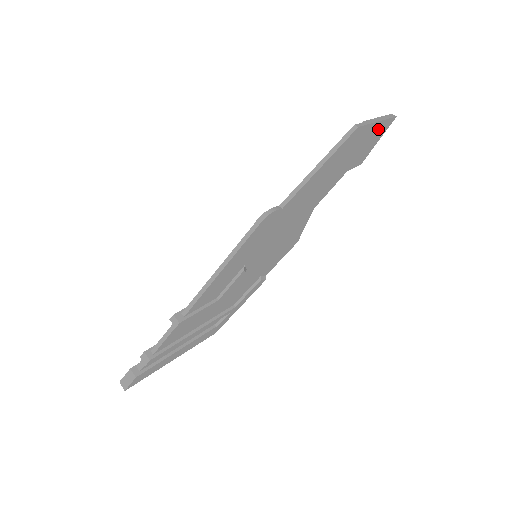
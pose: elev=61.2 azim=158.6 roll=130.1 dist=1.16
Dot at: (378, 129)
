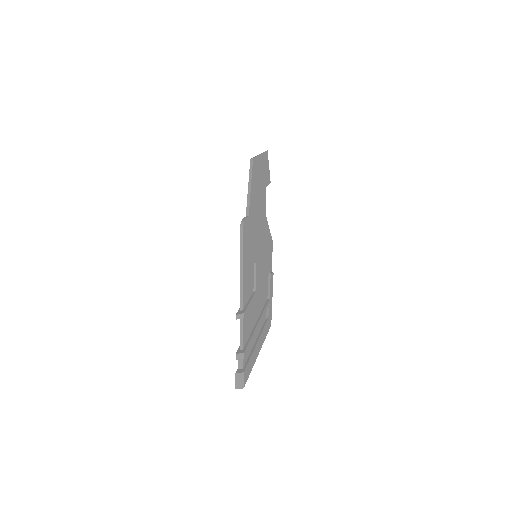
Dot at: (264, 159)
